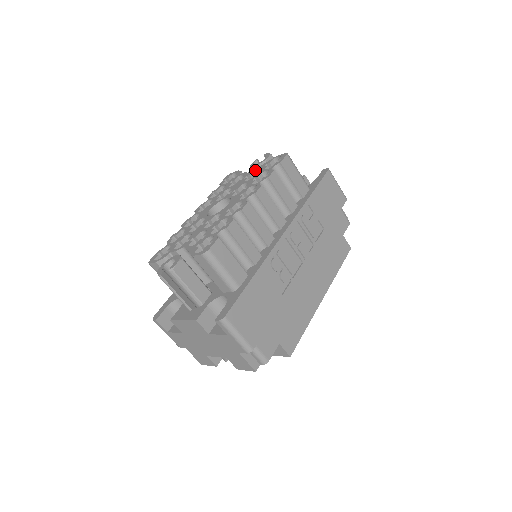
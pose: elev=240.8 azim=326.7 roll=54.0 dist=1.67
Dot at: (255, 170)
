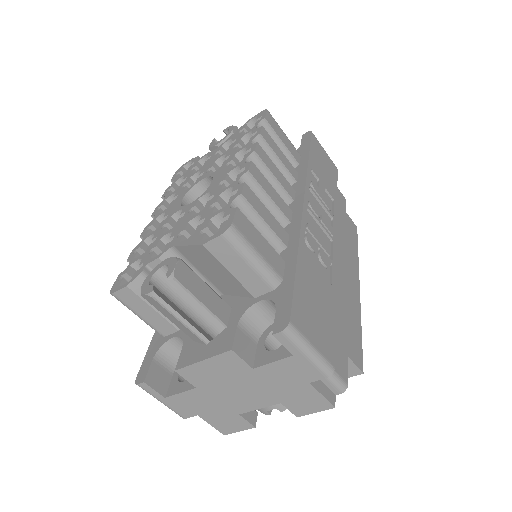
Dot at: (224, 143)
